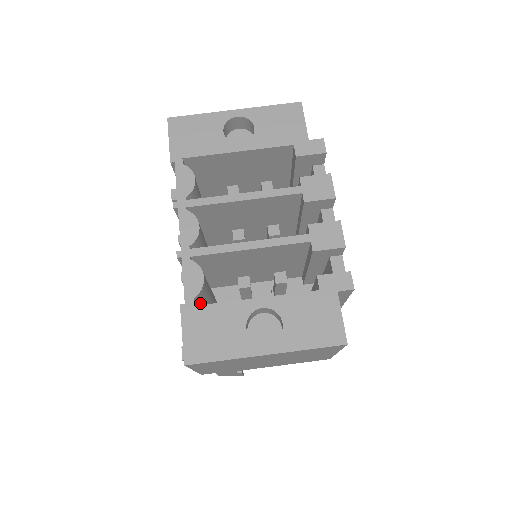
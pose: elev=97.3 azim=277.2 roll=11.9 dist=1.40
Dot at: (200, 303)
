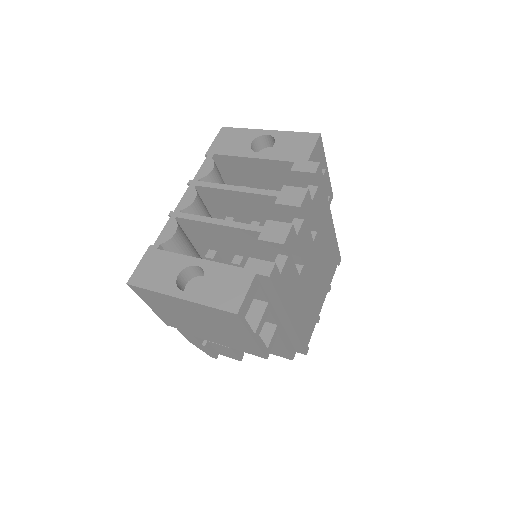
Dot at: occluded
